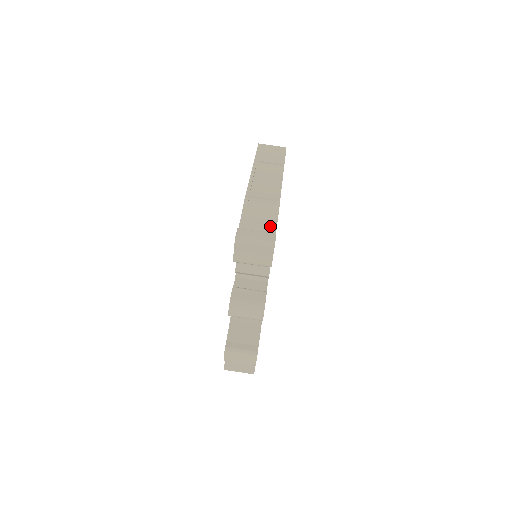
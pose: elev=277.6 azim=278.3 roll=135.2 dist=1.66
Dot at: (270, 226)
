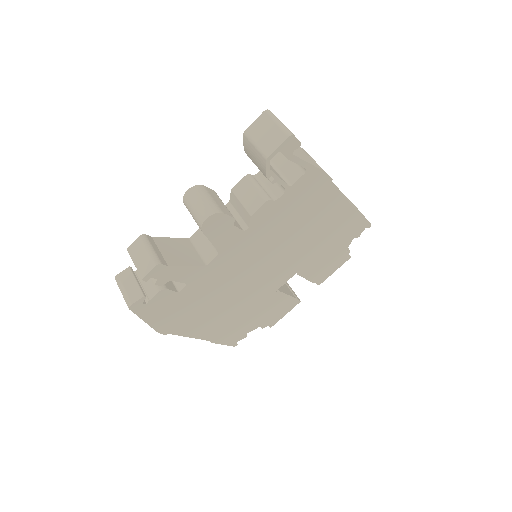
Dot at: (302, 156)
